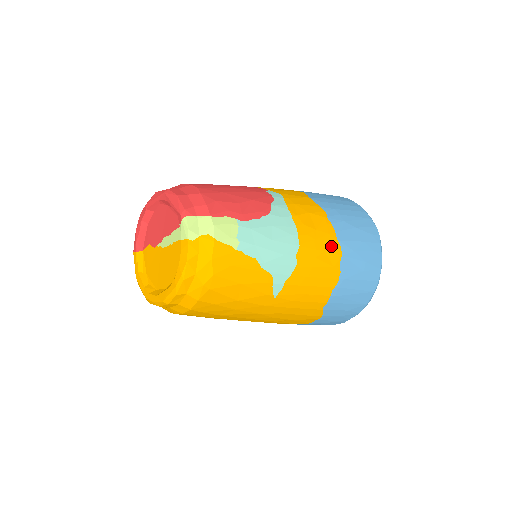
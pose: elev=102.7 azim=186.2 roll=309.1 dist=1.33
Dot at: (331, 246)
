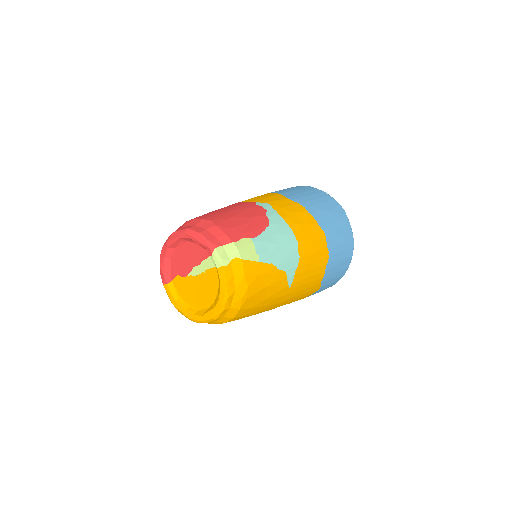
Dot at: (317, 233)
